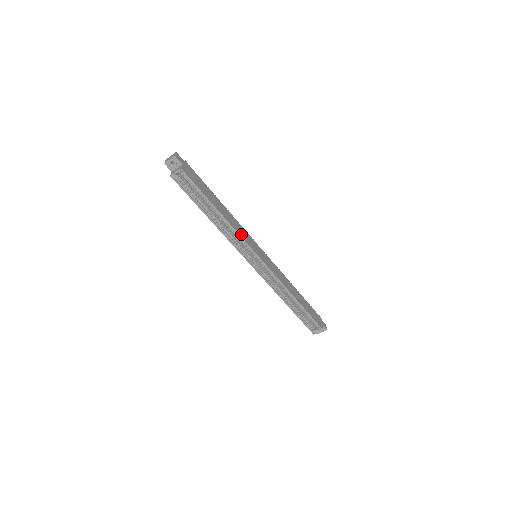
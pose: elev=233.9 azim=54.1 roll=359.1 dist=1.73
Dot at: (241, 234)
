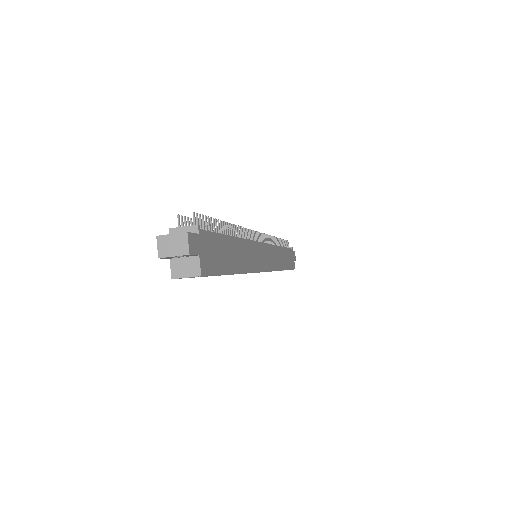
Dot at: (254, 265)
